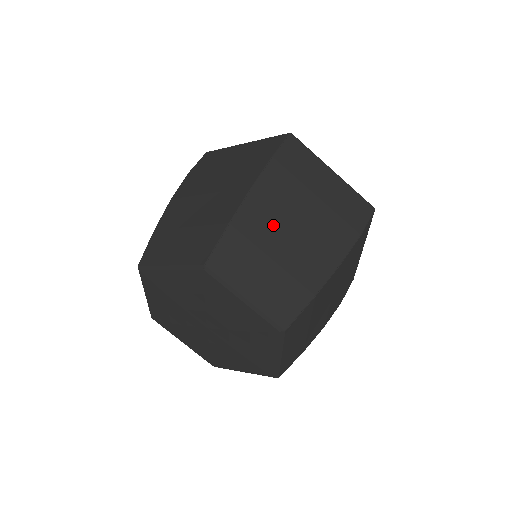
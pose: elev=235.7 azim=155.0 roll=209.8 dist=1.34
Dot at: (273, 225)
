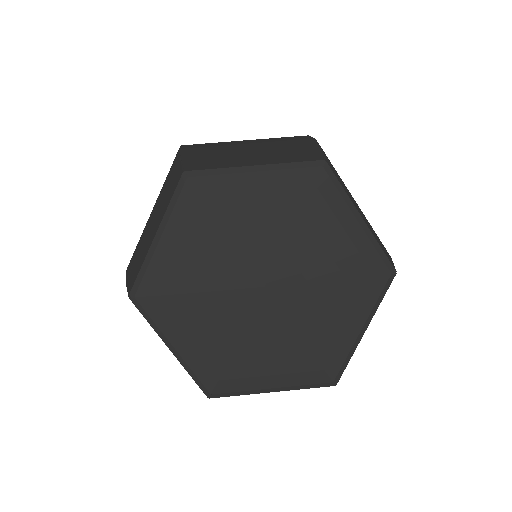
Dot at: (224, 148)
